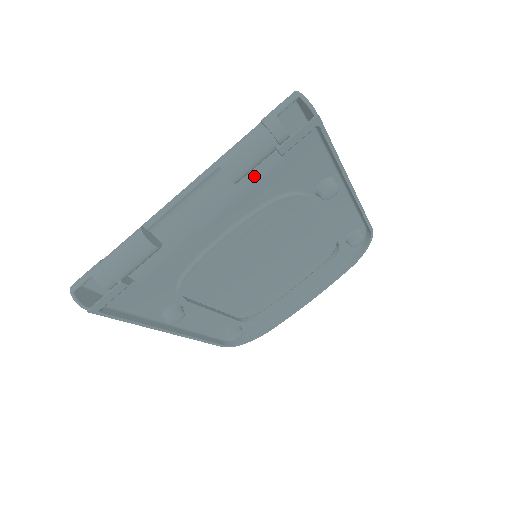
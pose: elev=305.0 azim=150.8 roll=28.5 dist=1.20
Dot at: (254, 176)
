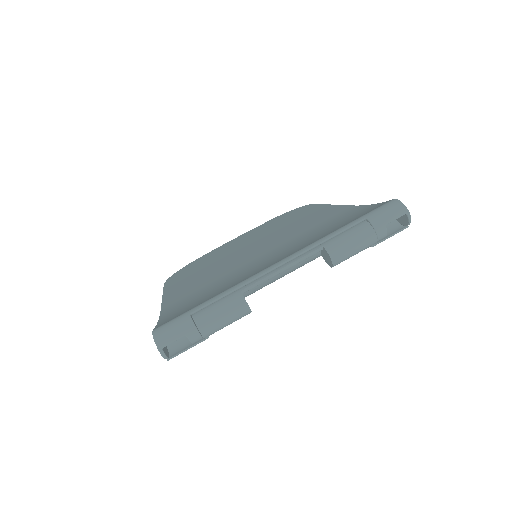
Dot at: occluded
